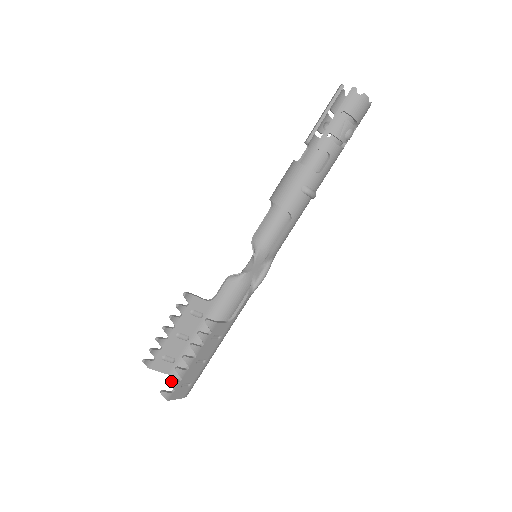
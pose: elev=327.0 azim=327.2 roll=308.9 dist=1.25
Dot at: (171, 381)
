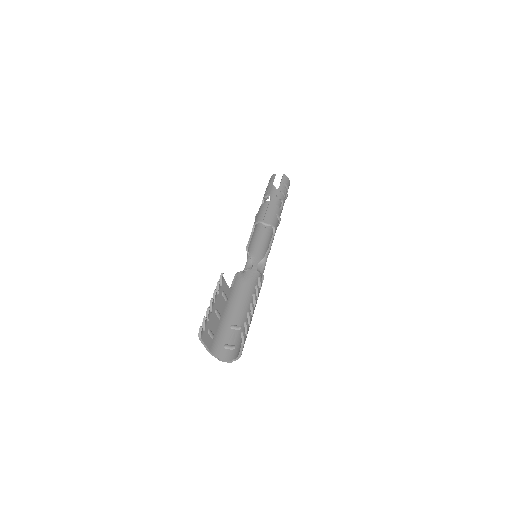
Dot at: (247, 323)
